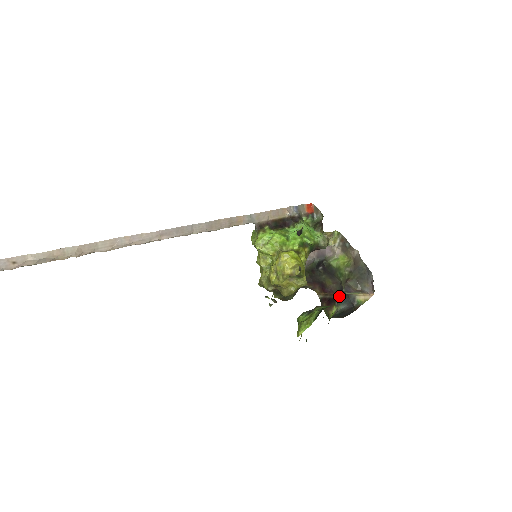
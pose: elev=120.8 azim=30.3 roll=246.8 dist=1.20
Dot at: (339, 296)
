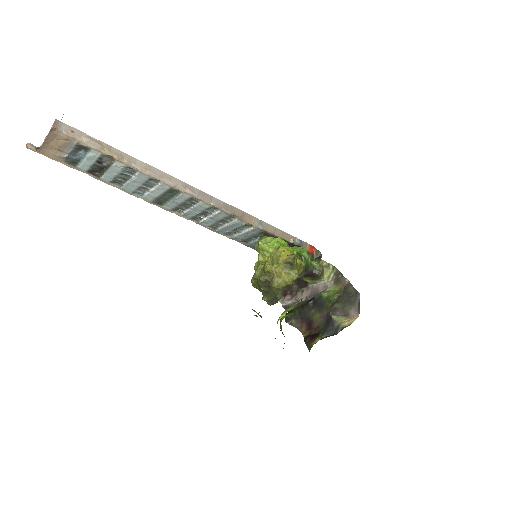
Dot at: (324, 328)
